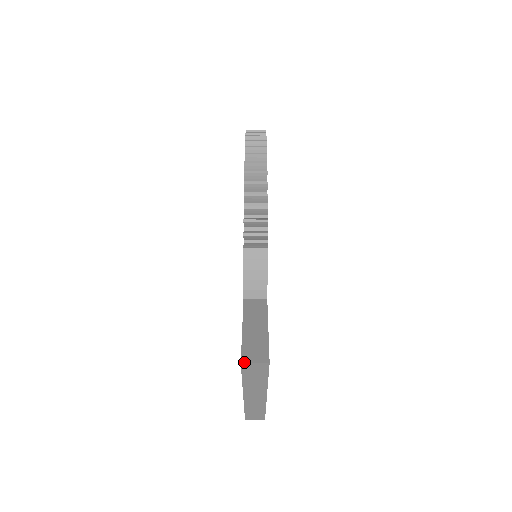
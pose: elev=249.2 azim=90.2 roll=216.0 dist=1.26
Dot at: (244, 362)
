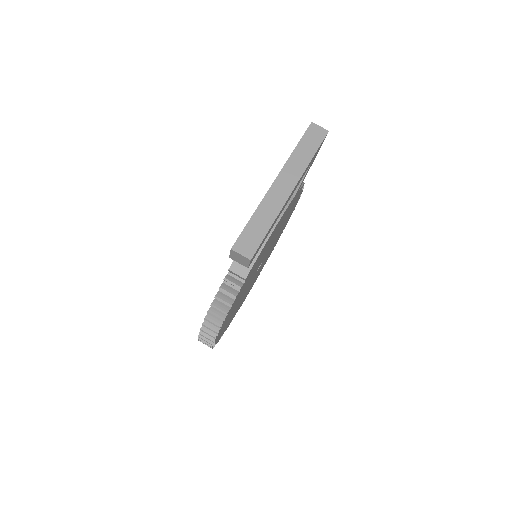
Dot at: (313, 123)
